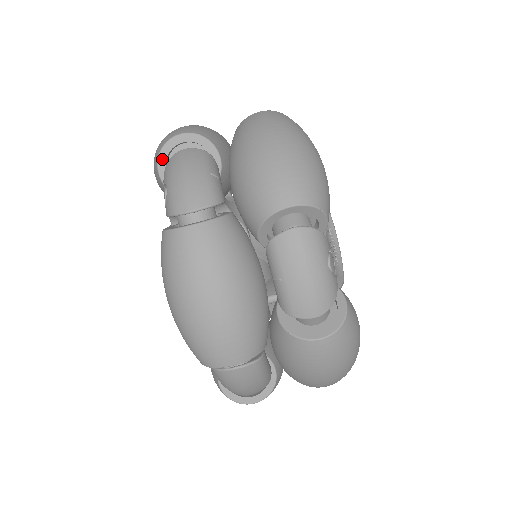
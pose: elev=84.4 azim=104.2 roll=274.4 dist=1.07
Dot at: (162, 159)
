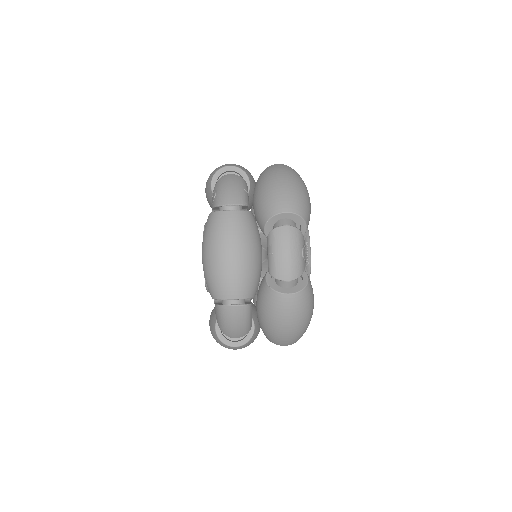
Dot at: (215, 177)
